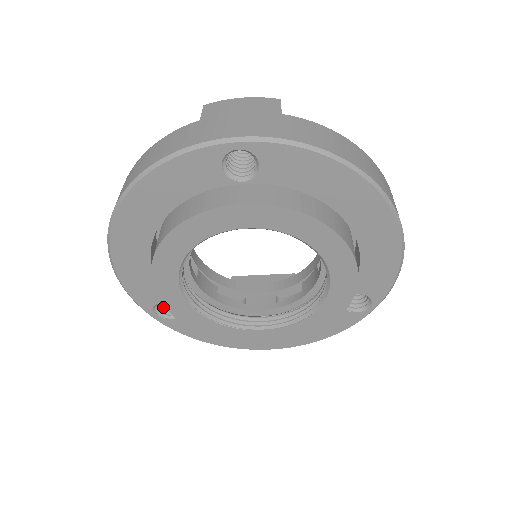
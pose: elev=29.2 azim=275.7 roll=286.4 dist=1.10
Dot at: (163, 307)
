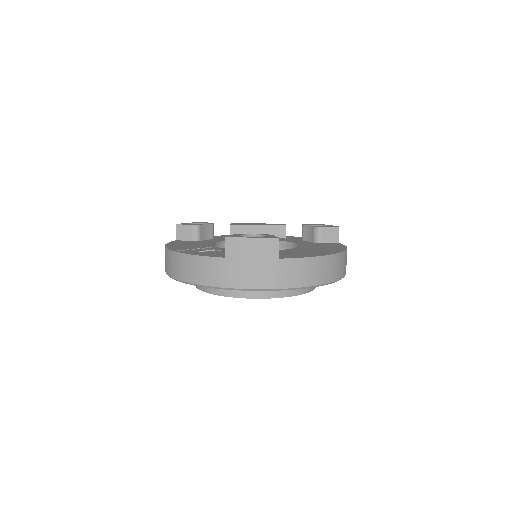
Dot at: occluded
